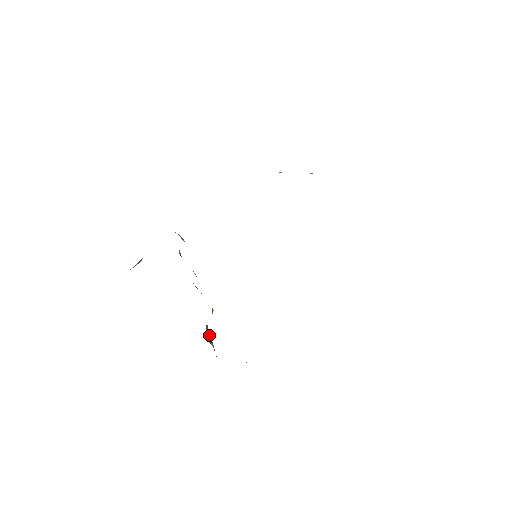
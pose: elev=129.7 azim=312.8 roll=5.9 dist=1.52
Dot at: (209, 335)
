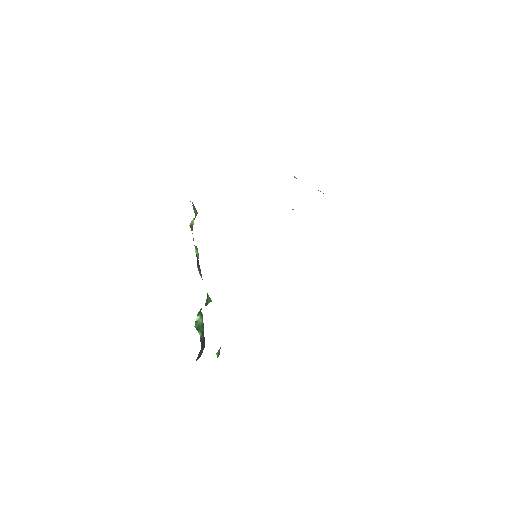
Dot at: (200, 322)
